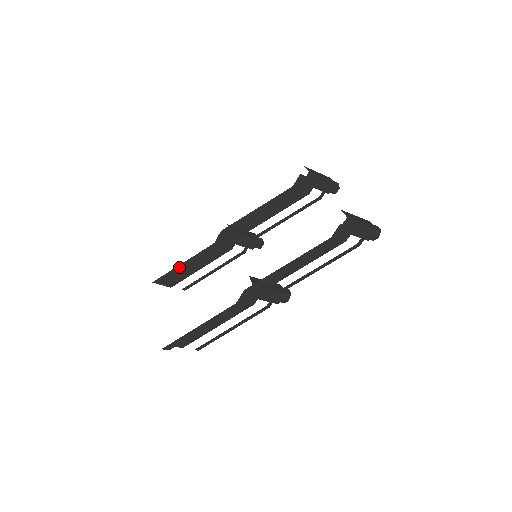
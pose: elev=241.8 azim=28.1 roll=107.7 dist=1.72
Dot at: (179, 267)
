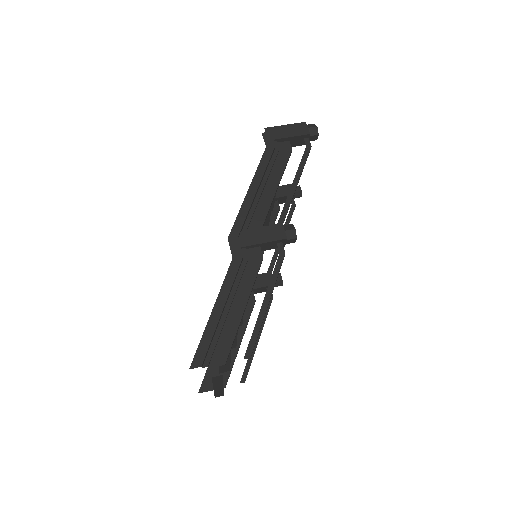
Dot at: occluded
